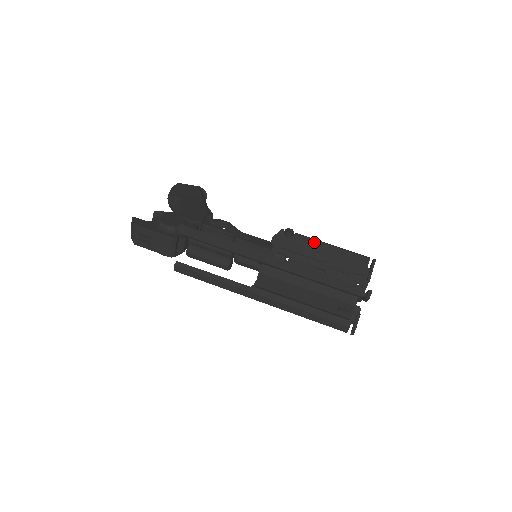
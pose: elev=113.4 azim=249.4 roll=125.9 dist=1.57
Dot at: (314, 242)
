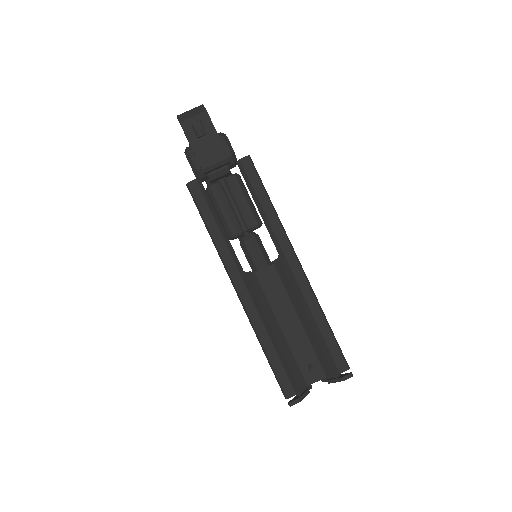
Dot at: occluded
